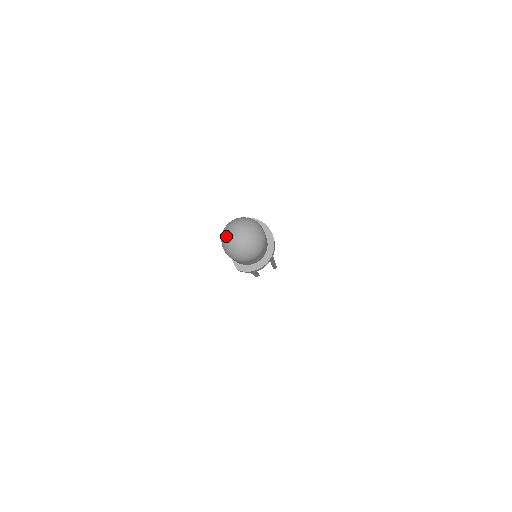
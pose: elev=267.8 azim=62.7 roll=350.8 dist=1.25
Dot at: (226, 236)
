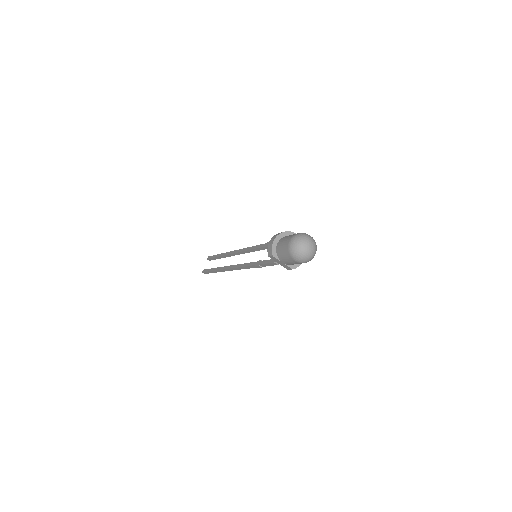
Dot at: (299, 252)
